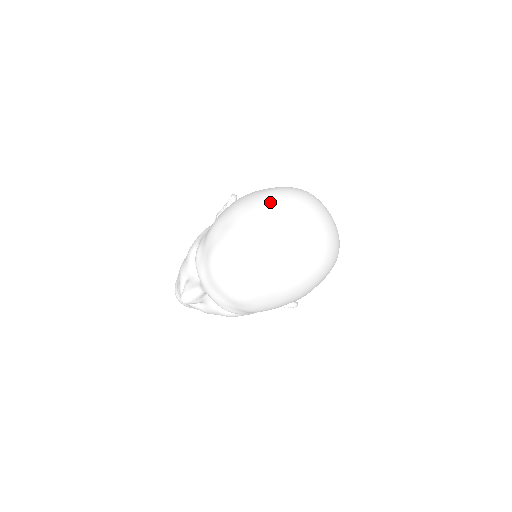
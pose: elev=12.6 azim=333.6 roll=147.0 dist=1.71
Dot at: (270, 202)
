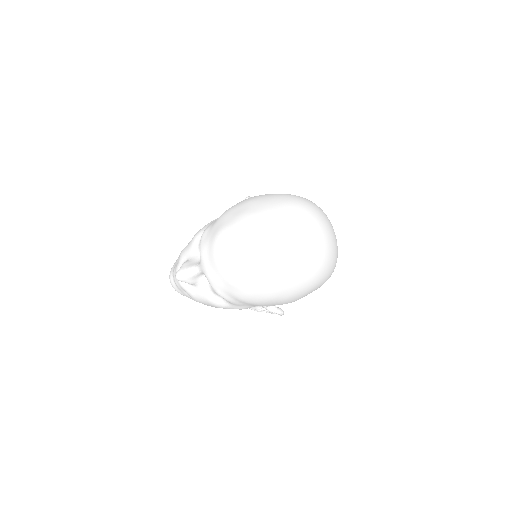
Dot at: (283, 201)
